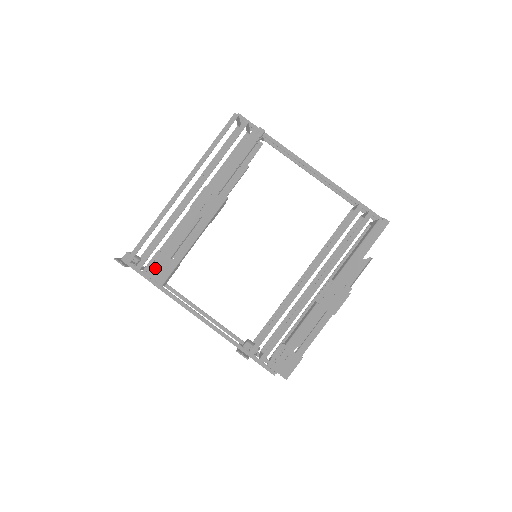
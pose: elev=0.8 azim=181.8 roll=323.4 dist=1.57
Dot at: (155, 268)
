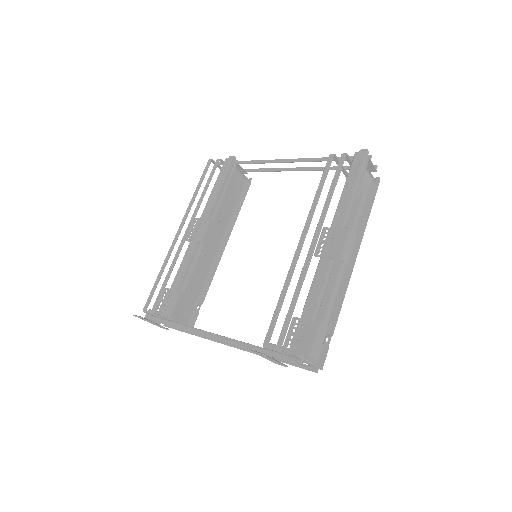
Dot at: (163, 304)
